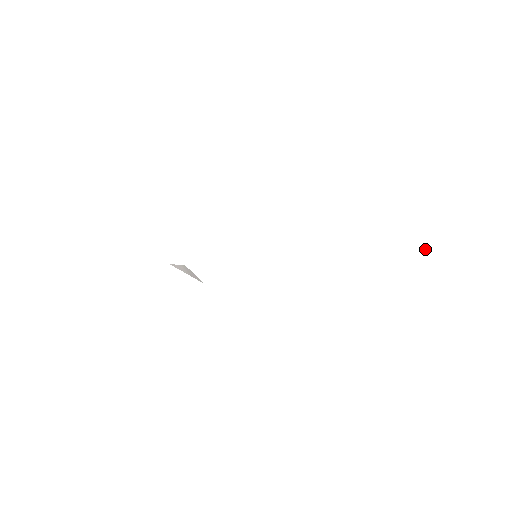
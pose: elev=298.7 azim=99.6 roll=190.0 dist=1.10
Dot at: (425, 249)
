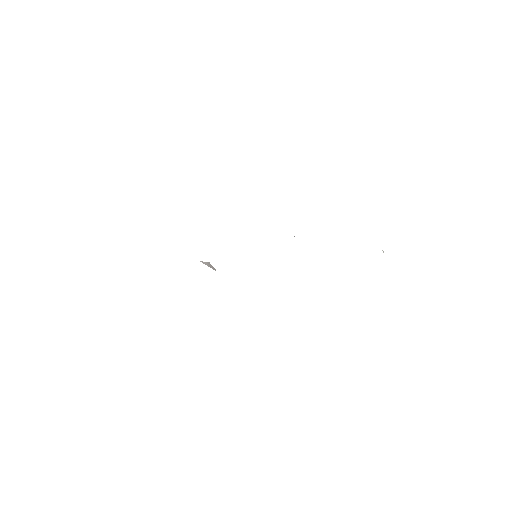
Dot at: (382, 250)
